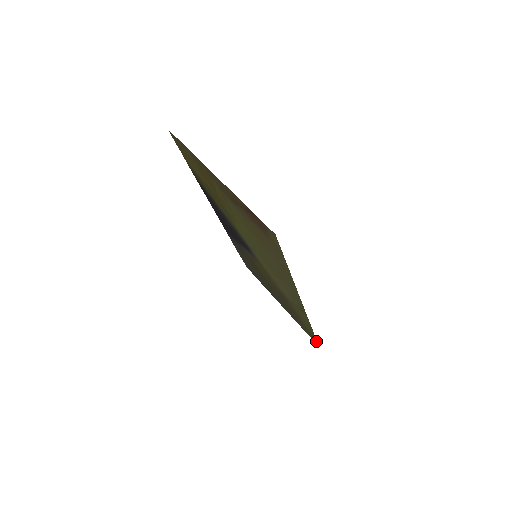
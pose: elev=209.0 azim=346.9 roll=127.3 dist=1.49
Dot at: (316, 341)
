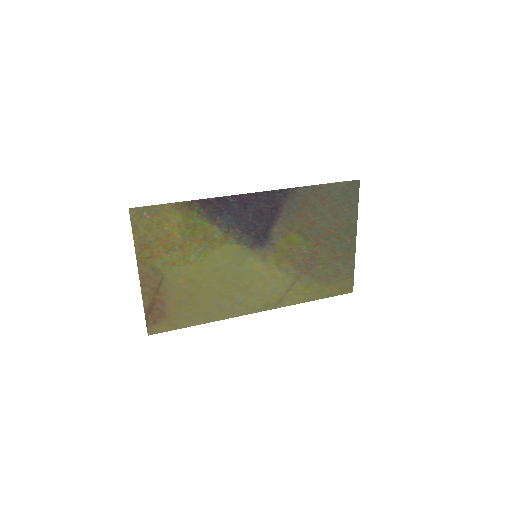
Dot at: (341, 293)
